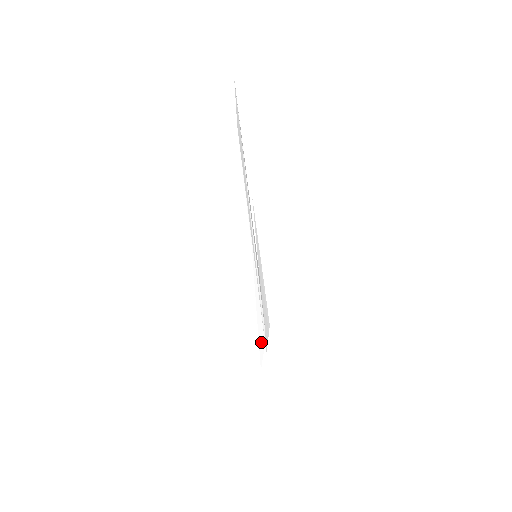
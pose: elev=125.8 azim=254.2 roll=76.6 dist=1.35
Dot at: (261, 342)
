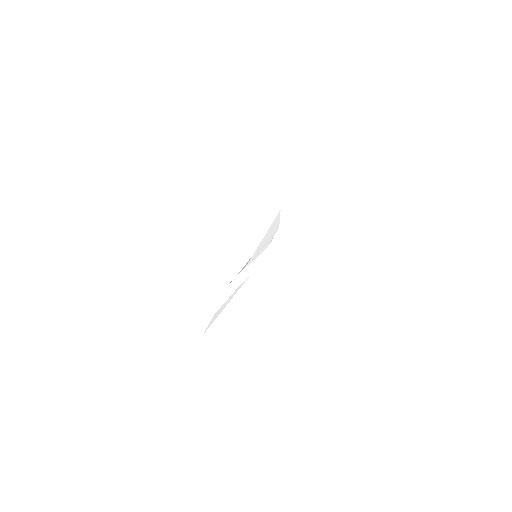
Dot at: occluded
